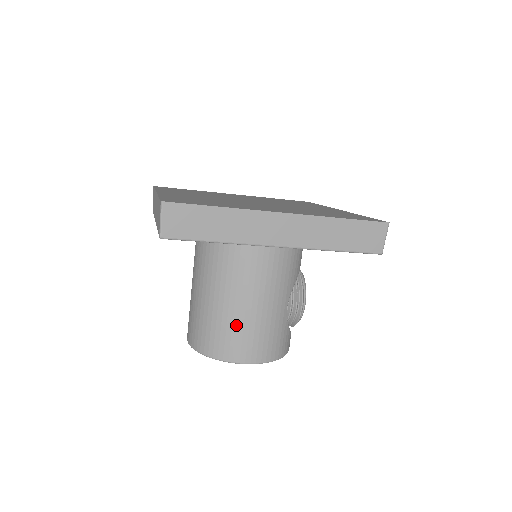
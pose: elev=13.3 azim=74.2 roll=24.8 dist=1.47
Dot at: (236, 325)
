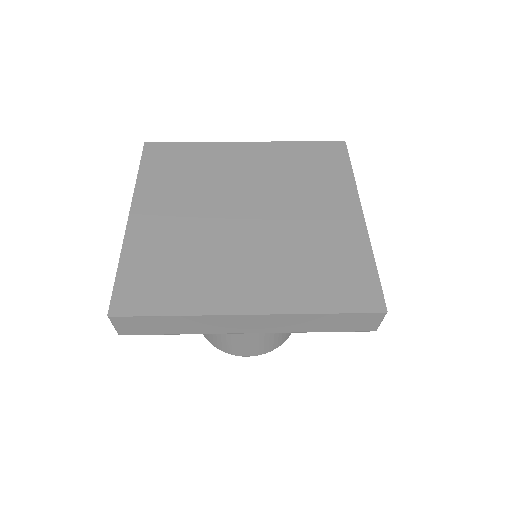
Dot at: (229, 336)
